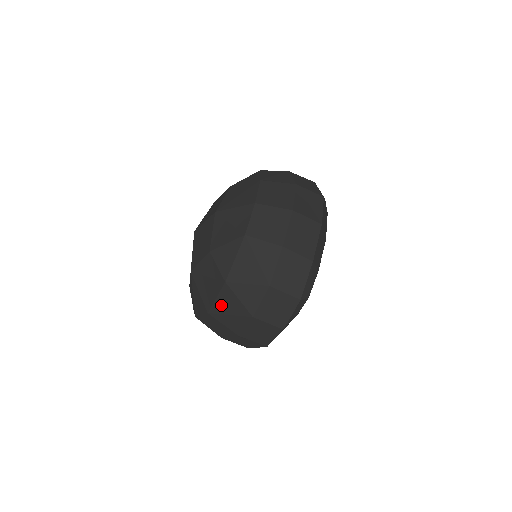
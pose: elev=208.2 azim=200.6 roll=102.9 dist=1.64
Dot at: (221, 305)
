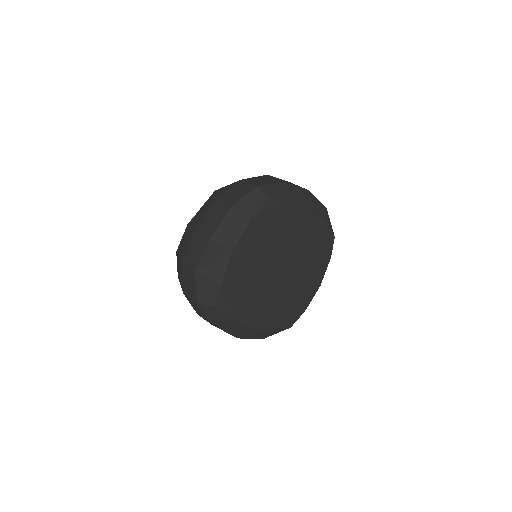
Dot at: occluded
